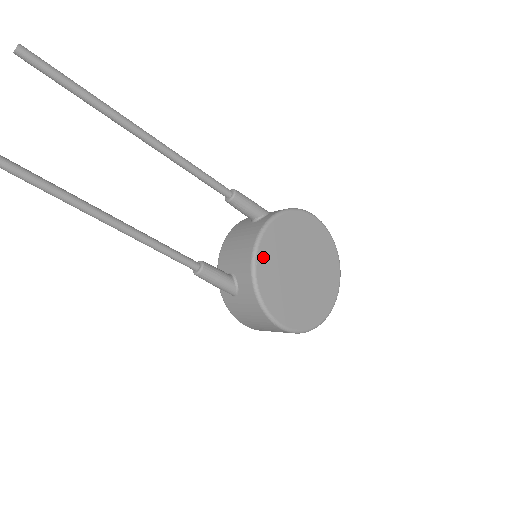
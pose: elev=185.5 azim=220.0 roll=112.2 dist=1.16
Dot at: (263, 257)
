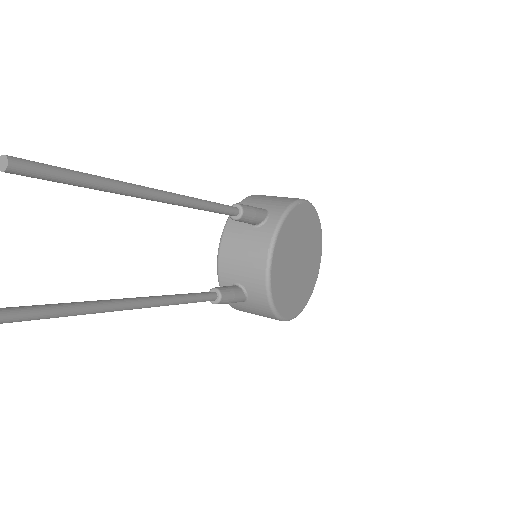
Dot at: (275, 271)
